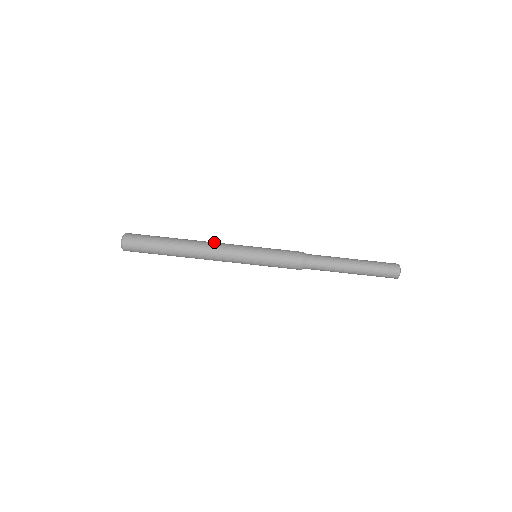
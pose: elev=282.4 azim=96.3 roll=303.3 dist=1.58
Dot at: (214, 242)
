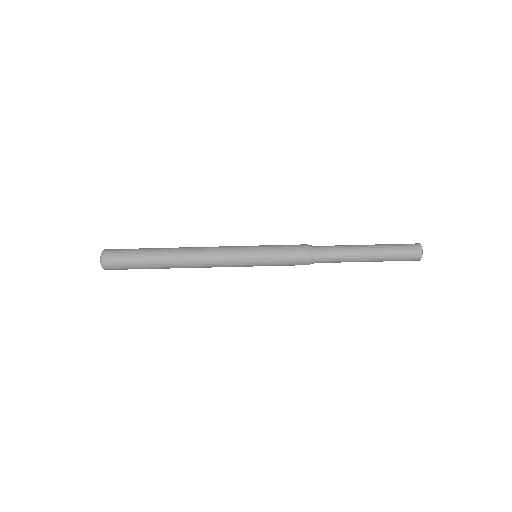
Dot at: (205, 255)
